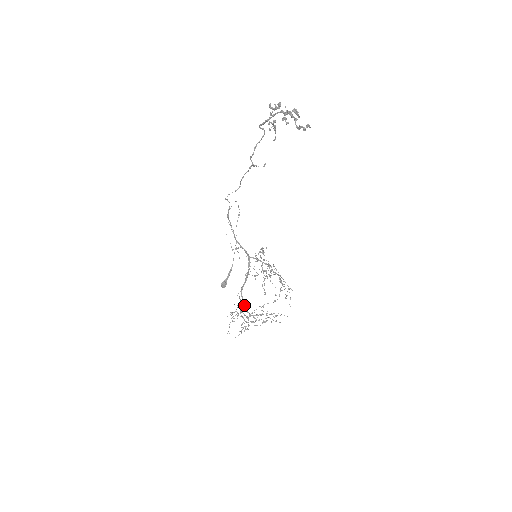
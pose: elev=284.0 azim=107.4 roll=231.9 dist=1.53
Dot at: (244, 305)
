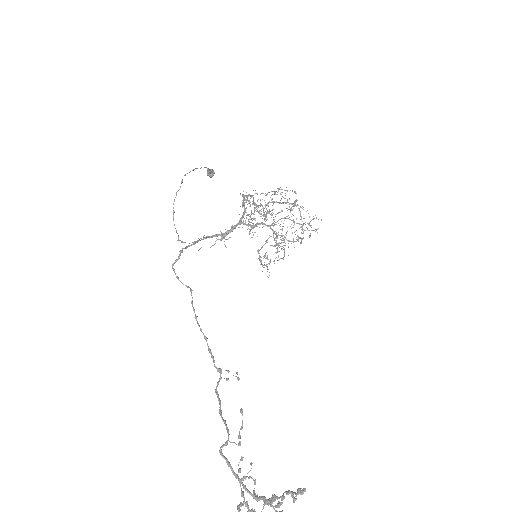
Dot at: occluded
